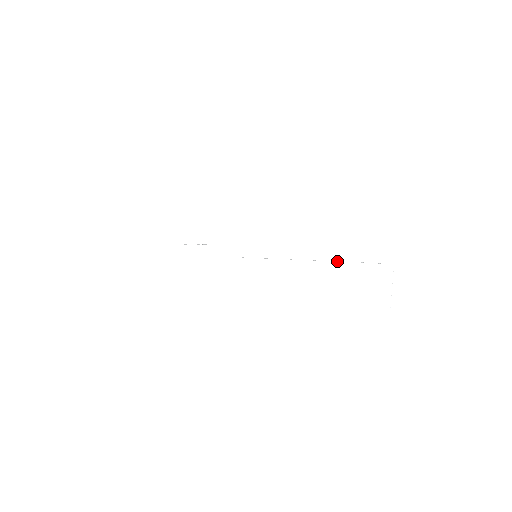
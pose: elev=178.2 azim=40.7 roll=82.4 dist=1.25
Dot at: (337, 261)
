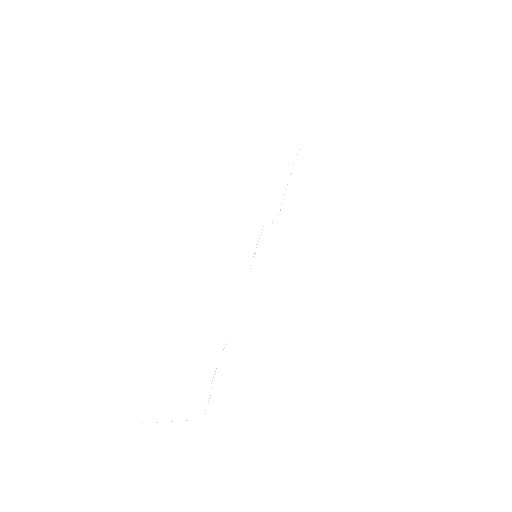
Dot at: occluded
